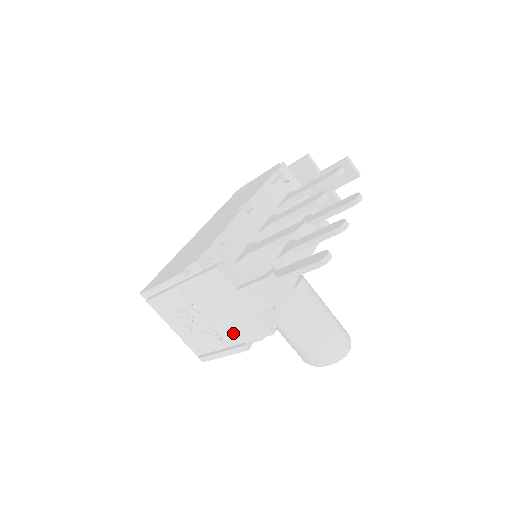
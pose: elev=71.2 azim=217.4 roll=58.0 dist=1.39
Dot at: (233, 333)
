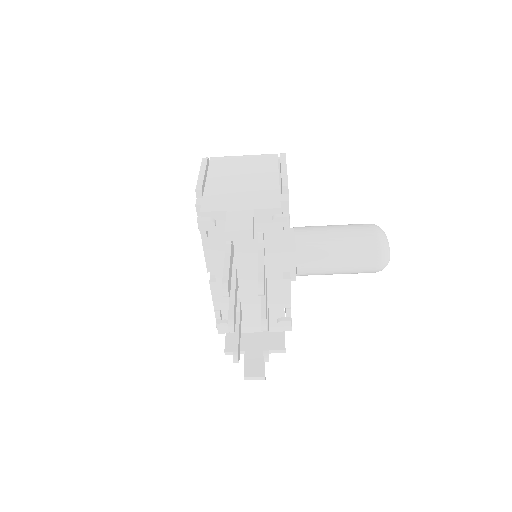
Dot at: occluded
